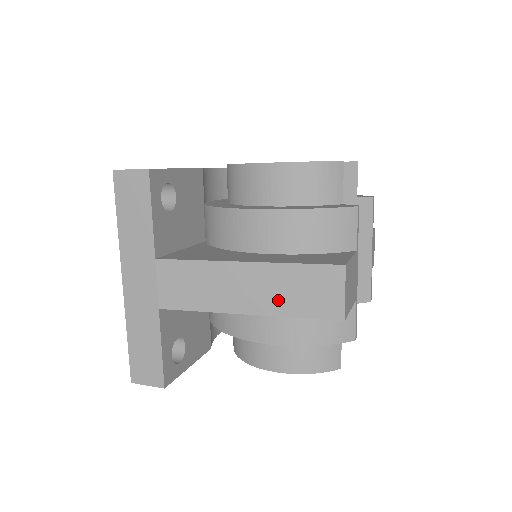
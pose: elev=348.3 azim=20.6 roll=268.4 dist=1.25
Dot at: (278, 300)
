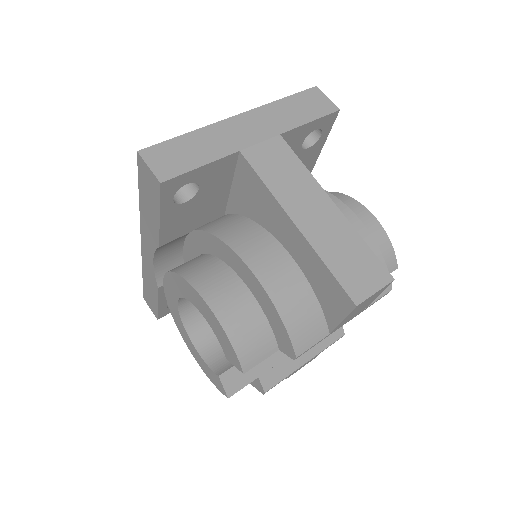
Dot at: (328, 244)
